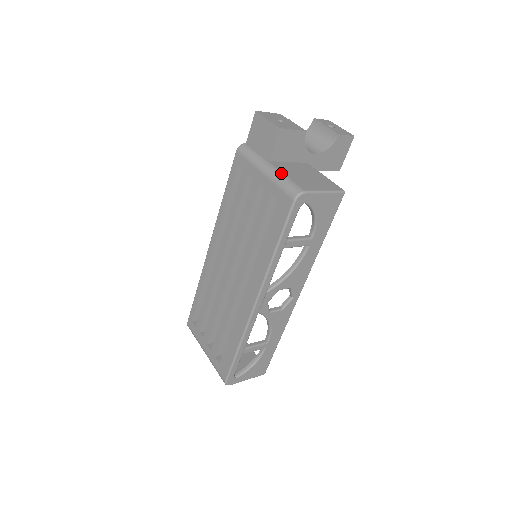
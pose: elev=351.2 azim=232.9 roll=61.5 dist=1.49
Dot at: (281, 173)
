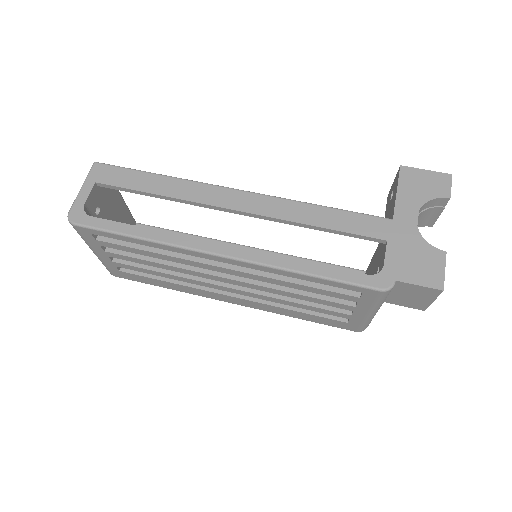
Dot at: occluded
